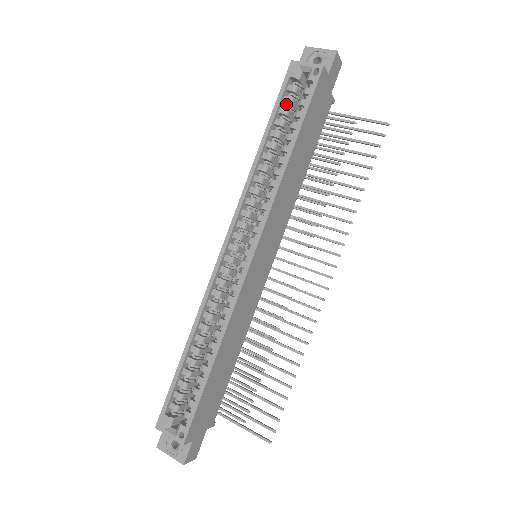
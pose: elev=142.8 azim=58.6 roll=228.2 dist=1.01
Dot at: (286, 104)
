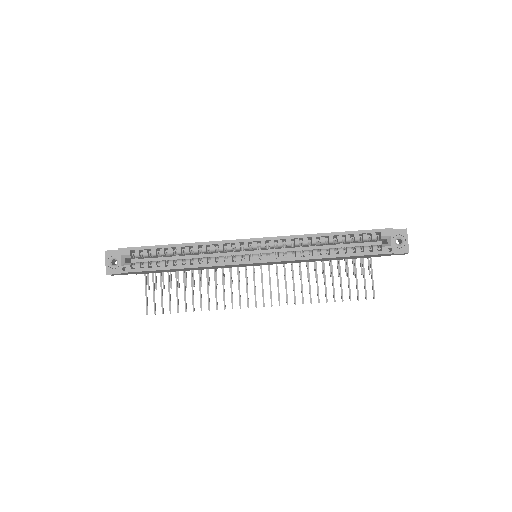
Dot at: (362, 236)
